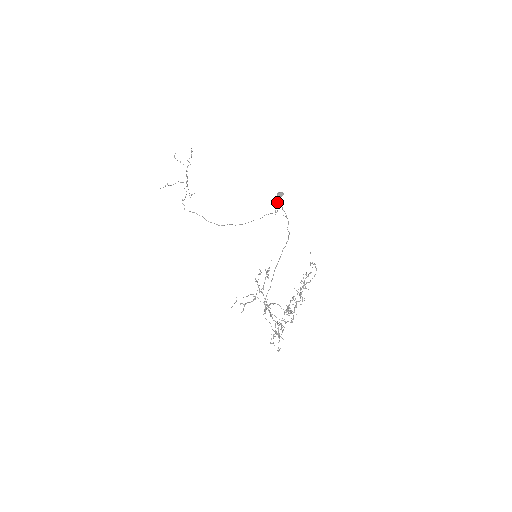
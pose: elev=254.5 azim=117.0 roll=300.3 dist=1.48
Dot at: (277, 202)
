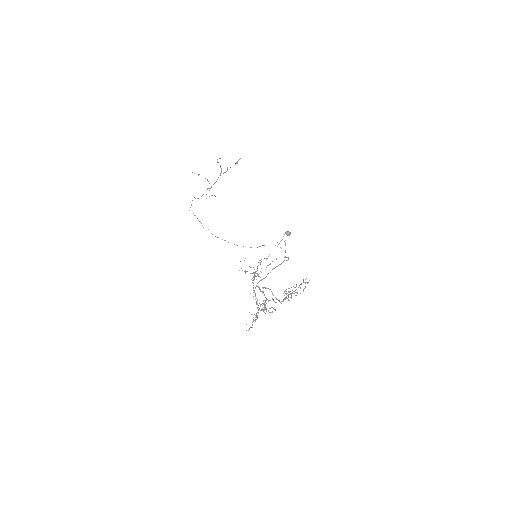
Dot at: occluded
